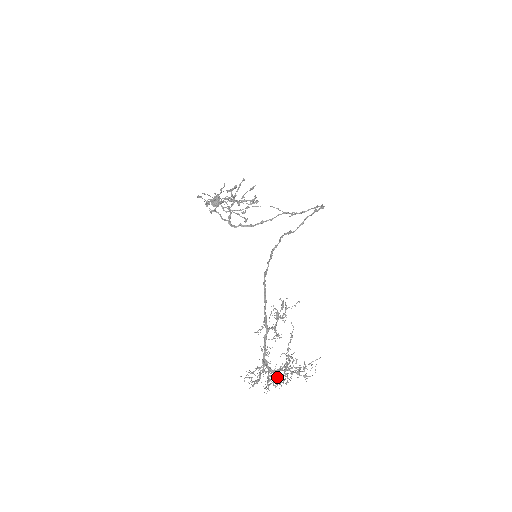
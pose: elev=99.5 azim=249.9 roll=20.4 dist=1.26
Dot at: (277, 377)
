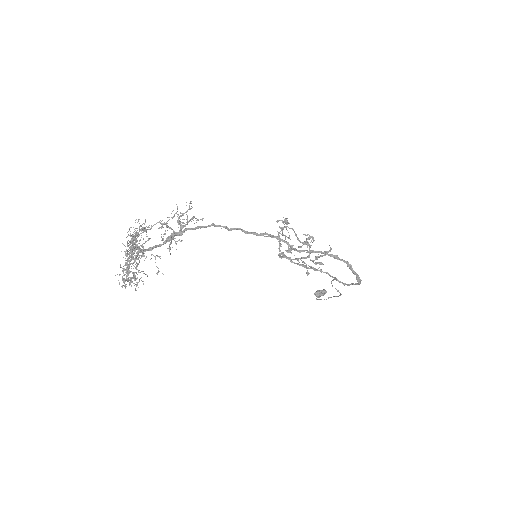
Dot at: (130, 259)
